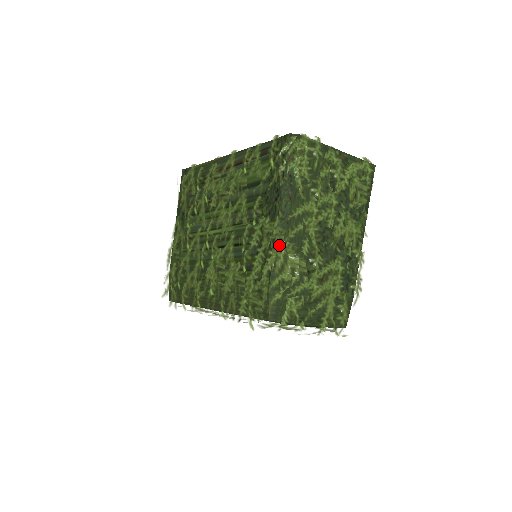
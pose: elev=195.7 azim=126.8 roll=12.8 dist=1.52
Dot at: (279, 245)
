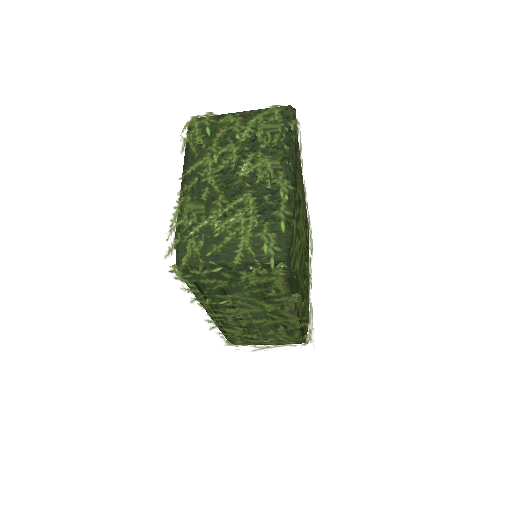
Dot at: (176, 201)
